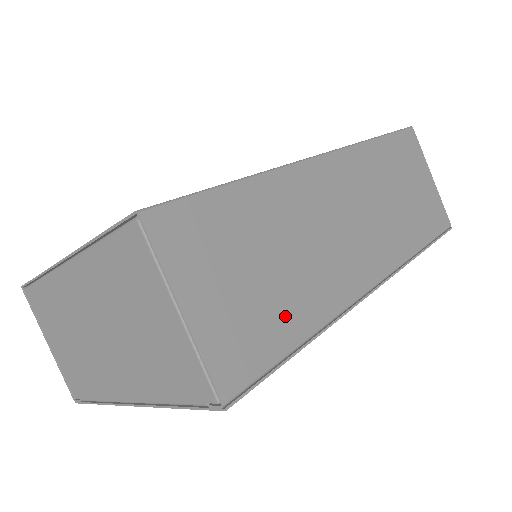
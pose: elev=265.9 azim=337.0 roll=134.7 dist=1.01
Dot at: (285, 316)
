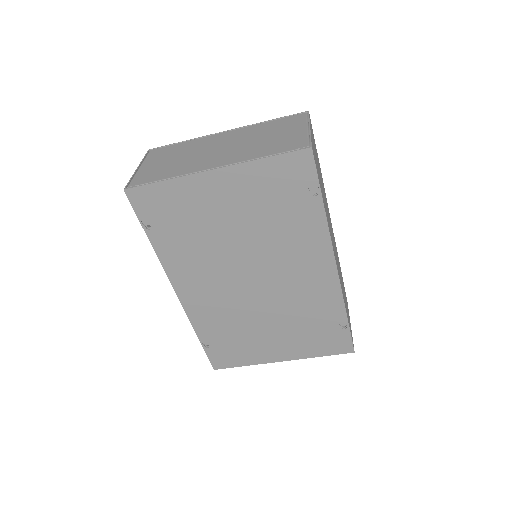
Dot at: occluded
